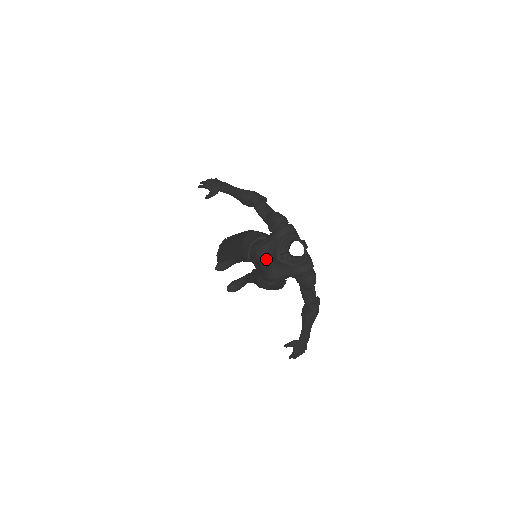
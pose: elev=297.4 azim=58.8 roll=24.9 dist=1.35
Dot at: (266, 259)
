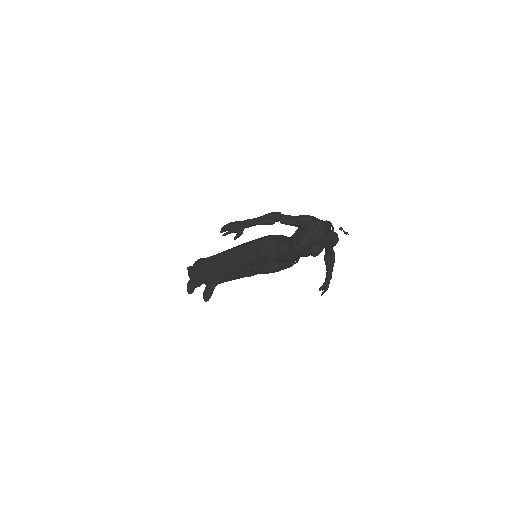
Dot at: (311, 246)
